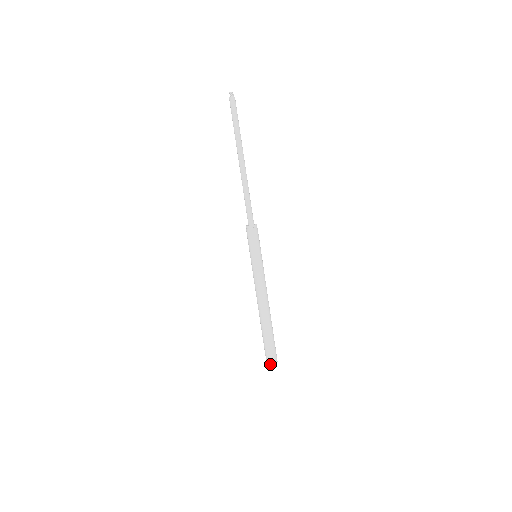
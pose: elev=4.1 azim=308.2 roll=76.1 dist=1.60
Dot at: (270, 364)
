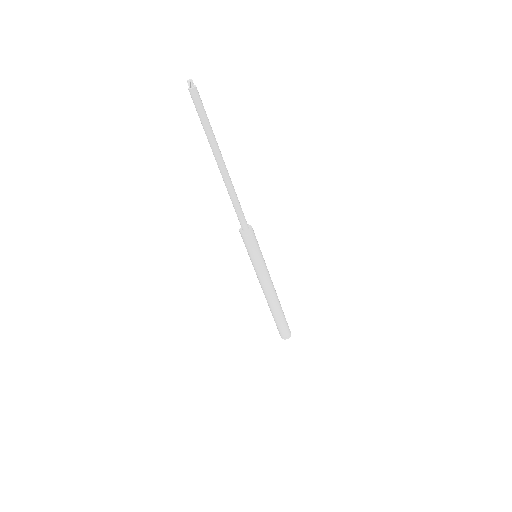
Dot at: occluded
